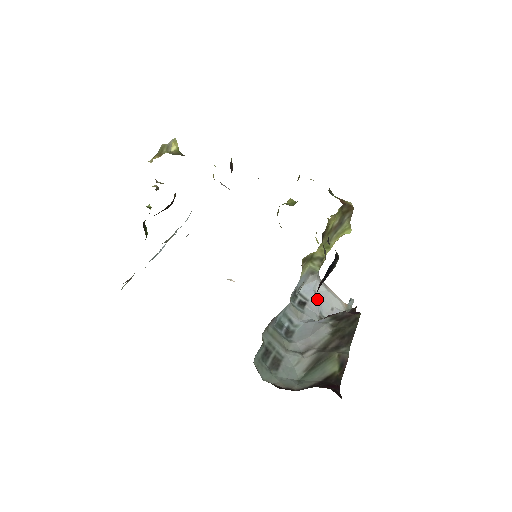
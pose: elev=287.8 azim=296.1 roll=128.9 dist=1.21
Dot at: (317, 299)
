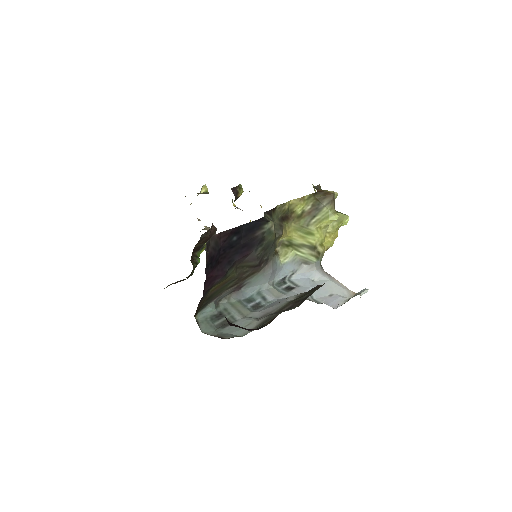
Dot at: (311, 286)
